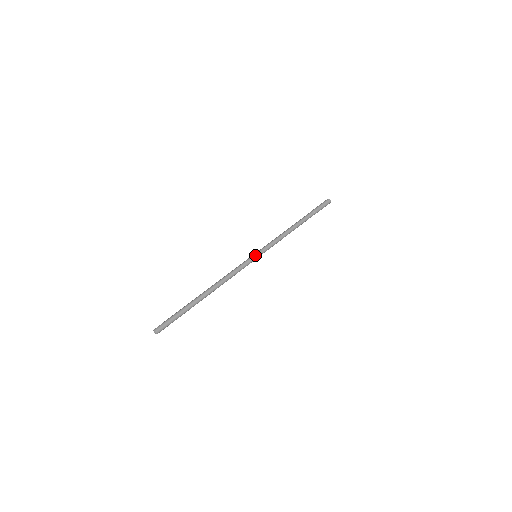
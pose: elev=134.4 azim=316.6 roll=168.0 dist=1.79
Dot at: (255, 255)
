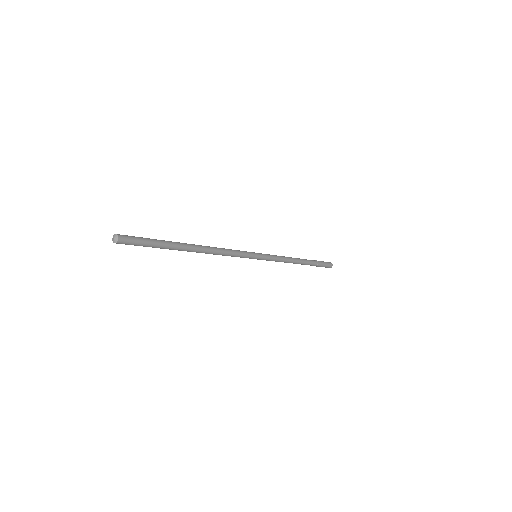
Dot at: occluded
